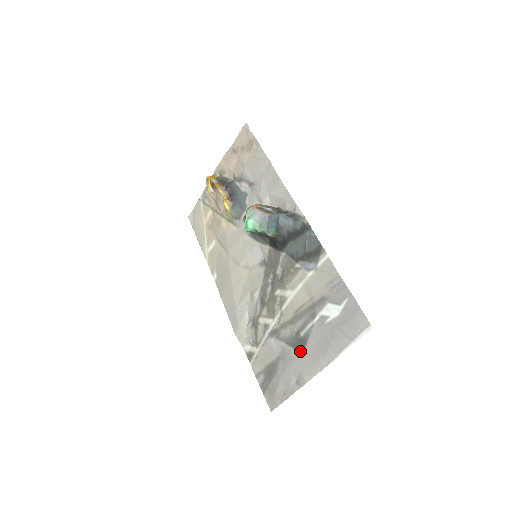
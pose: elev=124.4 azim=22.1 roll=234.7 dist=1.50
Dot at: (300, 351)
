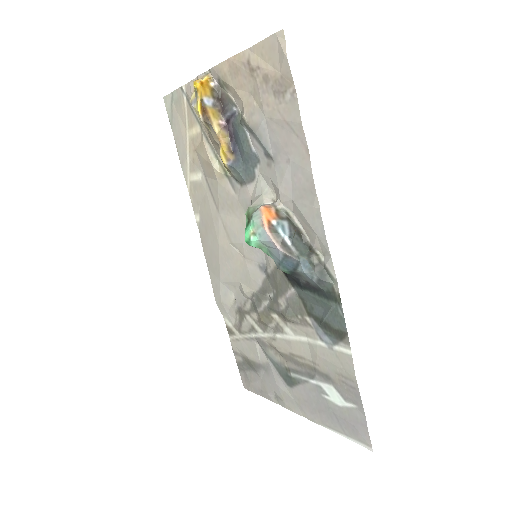
Dot at: (286, 384)
